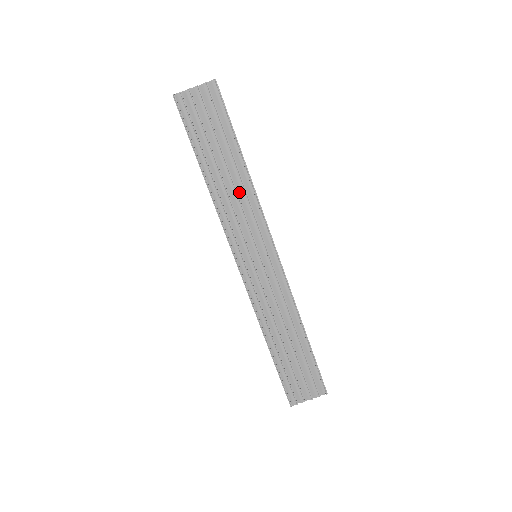
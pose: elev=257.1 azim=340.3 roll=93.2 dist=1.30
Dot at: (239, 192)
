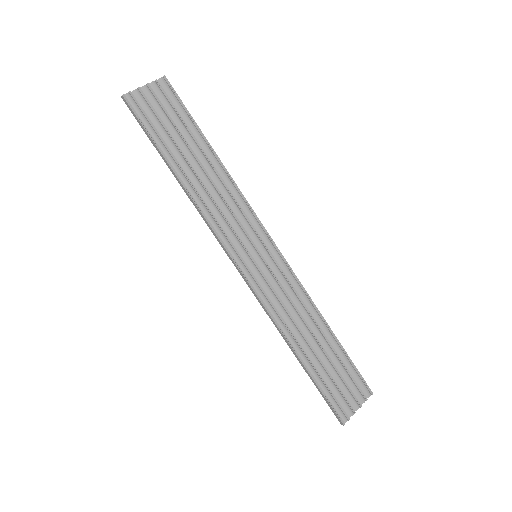
Dot at: (219, 189)
